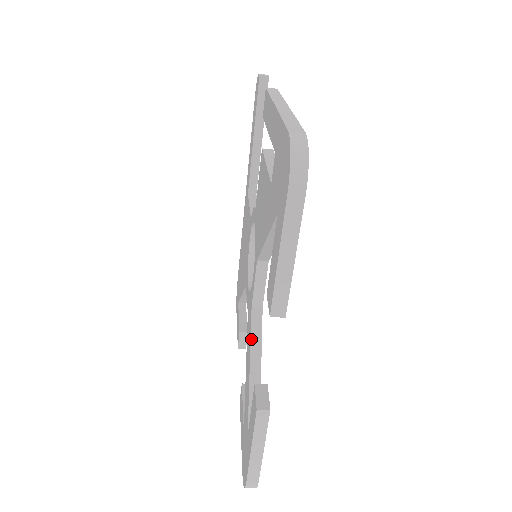
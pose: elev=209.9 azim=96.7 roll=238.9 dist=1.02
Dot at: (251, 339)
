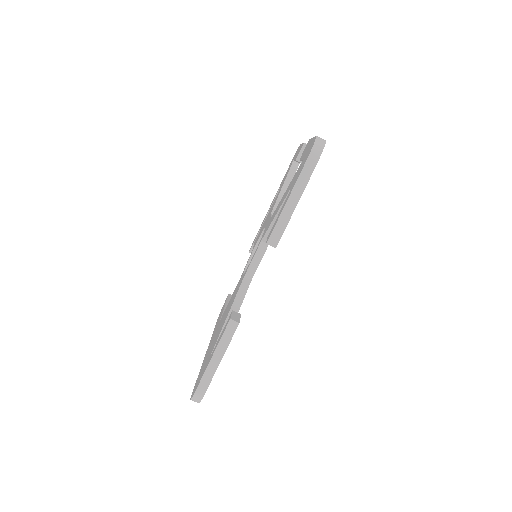
Dot at: occluded
